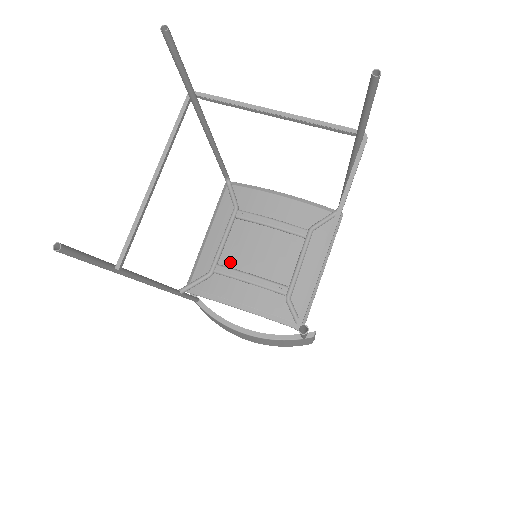
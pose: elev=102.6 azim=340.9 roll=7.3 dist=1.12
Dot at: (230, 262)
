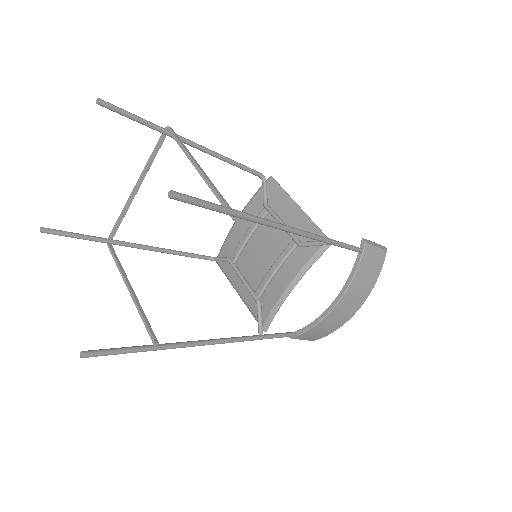
Dot at: (258, 282)
